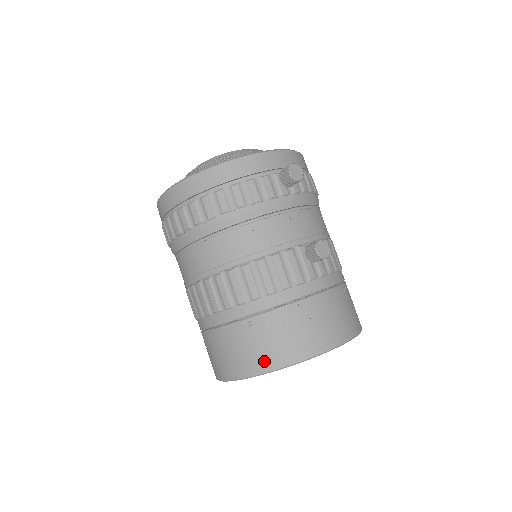
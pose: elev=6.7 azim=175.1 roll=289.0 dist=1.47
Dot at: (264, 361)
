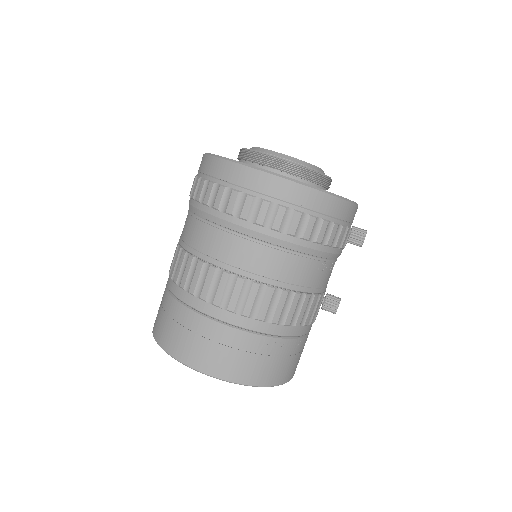
Dot at: (257, 376)
